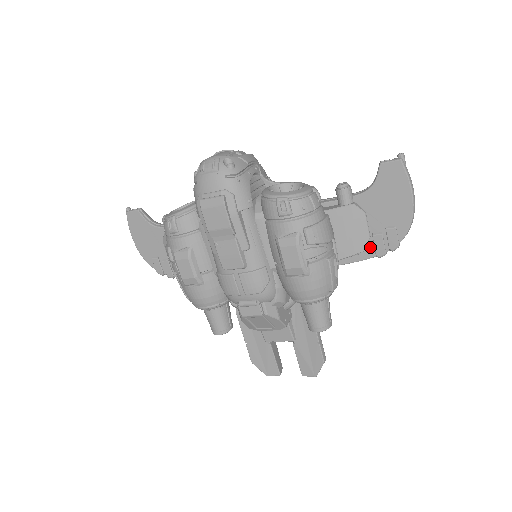
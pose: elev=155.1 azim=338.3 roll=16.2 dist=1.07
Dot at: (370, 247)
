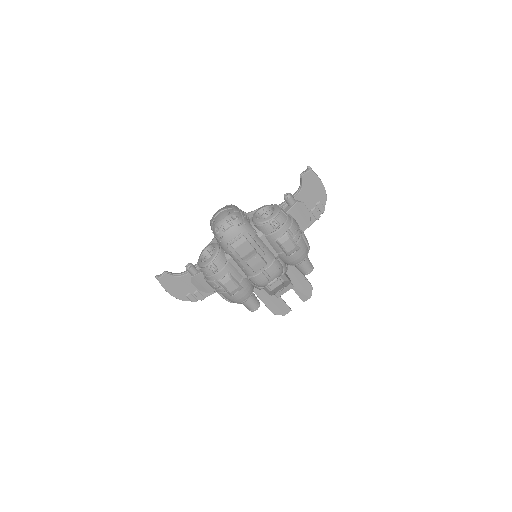
Dot at: (312, 217)
